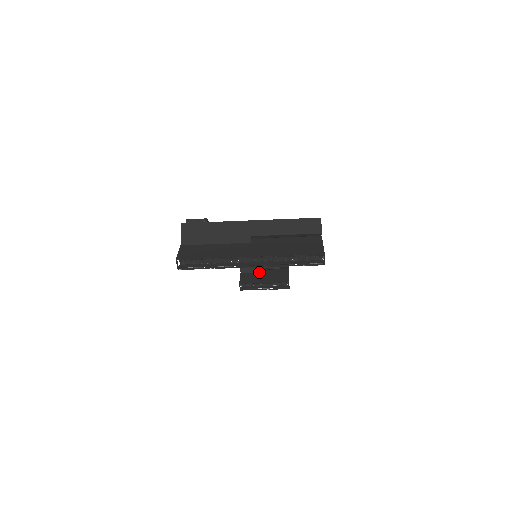
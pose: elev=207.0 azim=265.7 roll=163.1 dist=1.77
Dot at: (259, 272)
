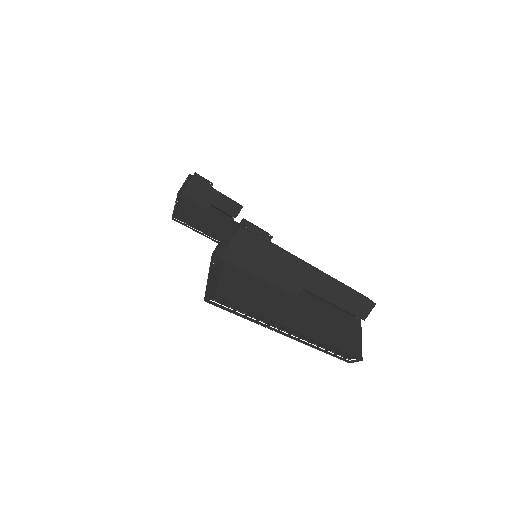
Dot at: (203, 205)
